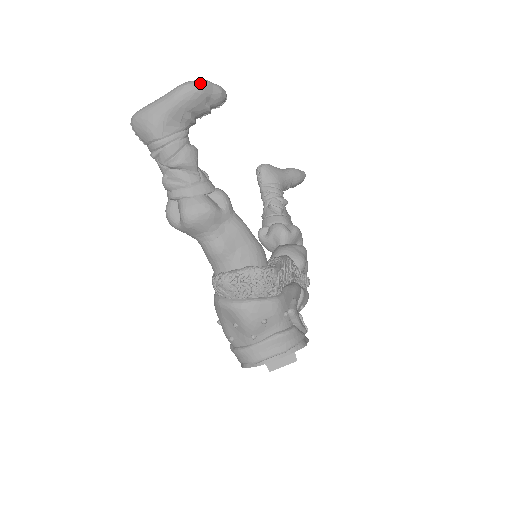
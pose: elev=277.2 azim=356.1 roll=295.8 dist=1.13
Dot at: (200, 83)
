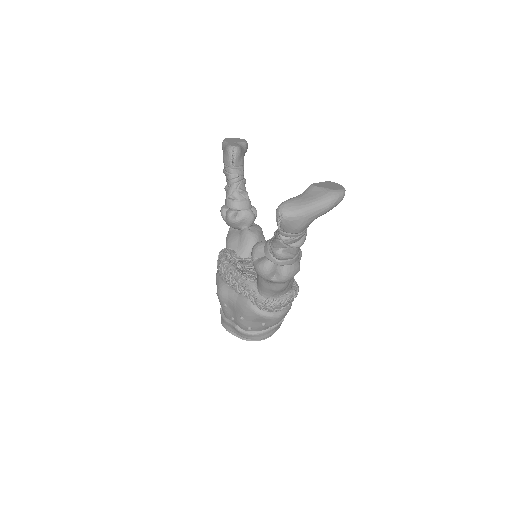
Dot at: (344, 195)
